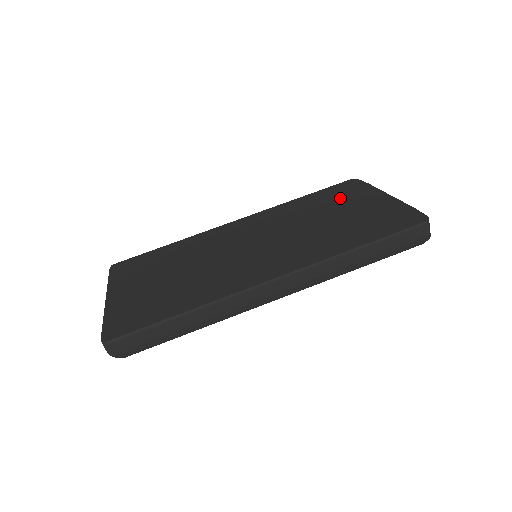
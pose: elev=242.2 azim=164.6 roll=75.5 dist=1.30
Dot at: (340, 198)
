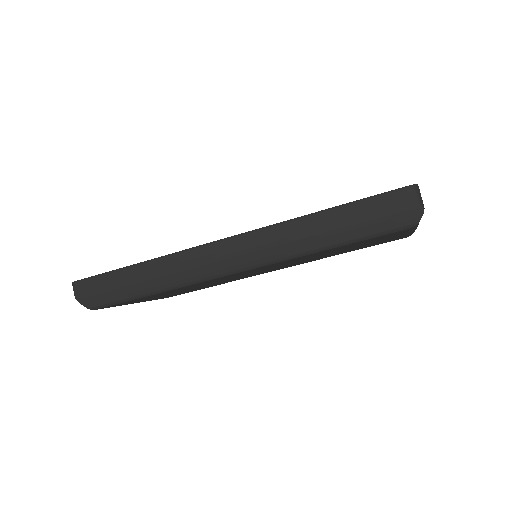
Dot at: occluded
